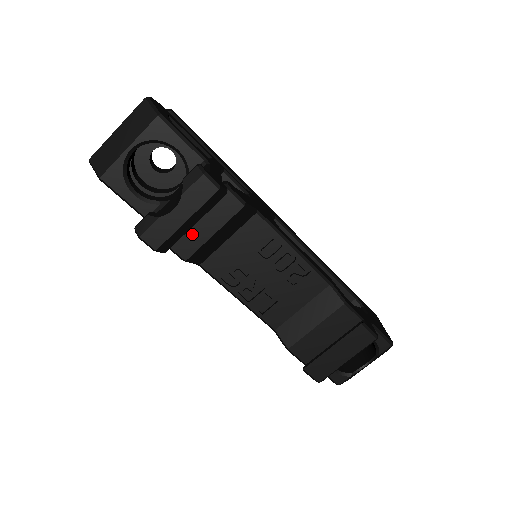
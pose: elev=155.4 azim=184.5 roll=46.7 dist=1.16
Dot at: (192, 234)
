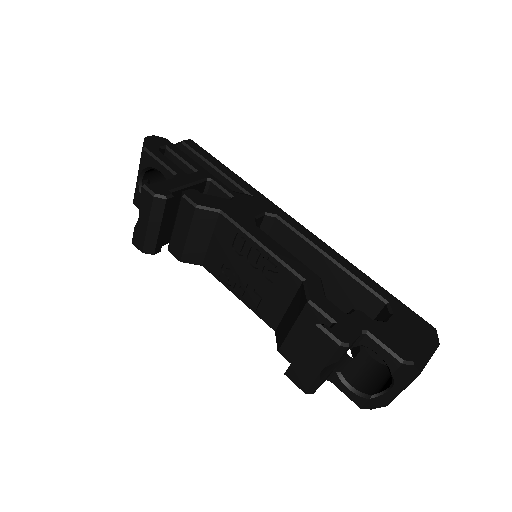
Dot at: (176, 238)
